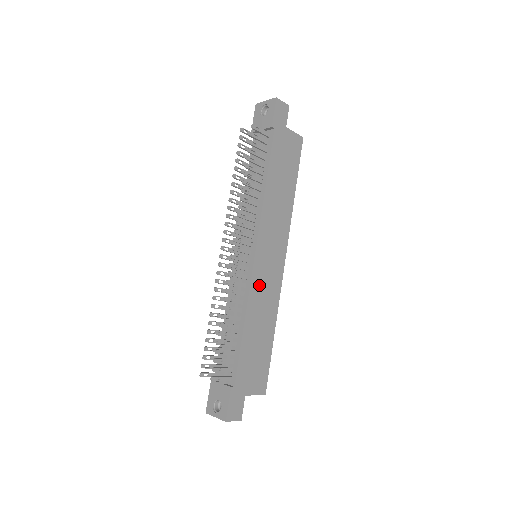
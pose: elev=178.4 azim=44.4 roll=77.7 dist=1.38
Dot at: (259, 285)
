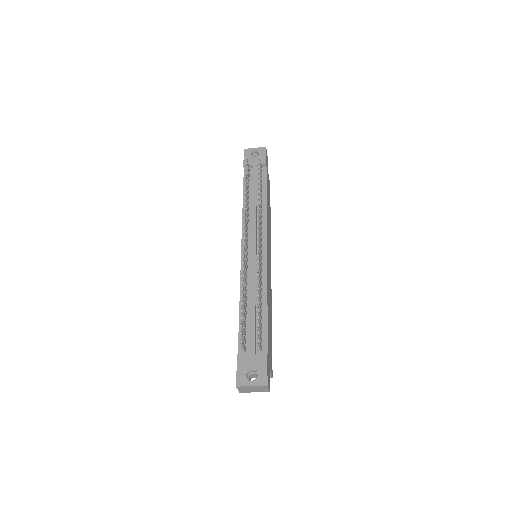
Dot at: (268, 275)
